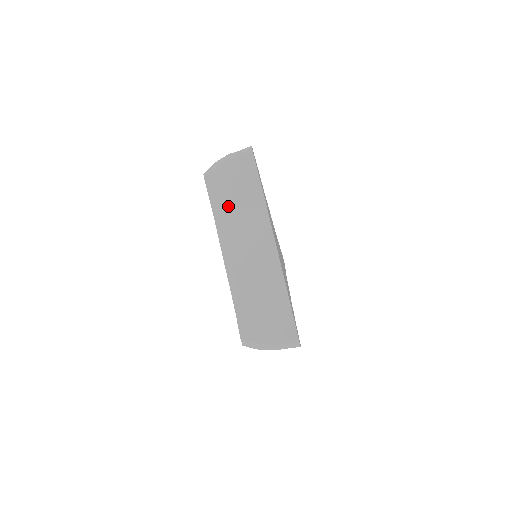
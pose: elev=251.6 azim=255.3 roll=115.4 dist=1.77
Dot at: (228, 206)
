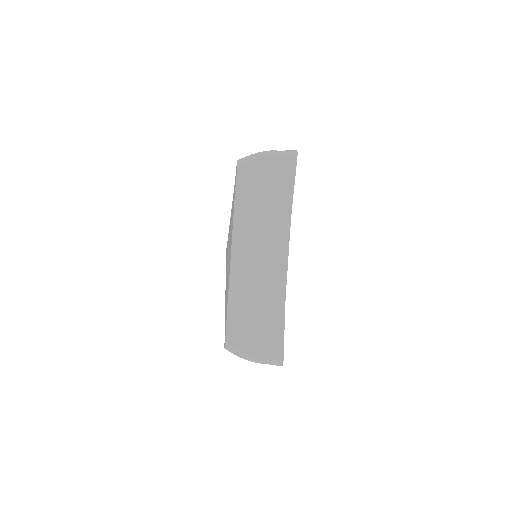
Dot at: (252, 203)
